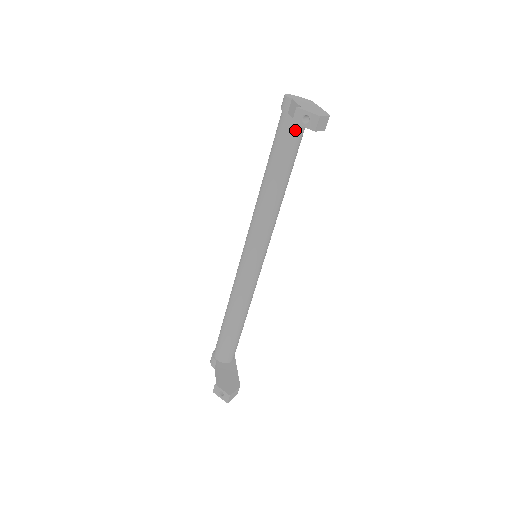
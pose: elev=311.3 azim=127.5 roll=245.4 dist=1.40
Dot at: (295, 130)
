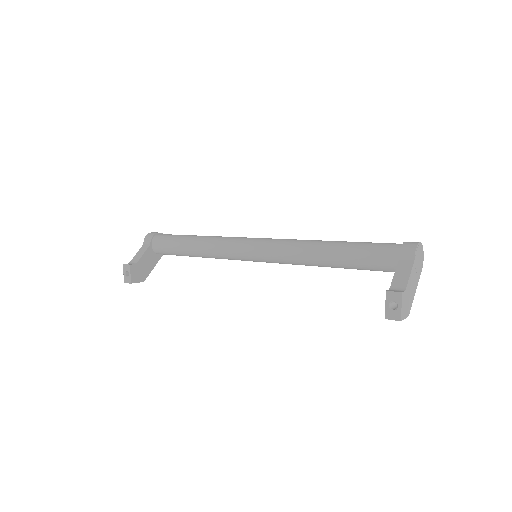
Dot at: (386, 268)
